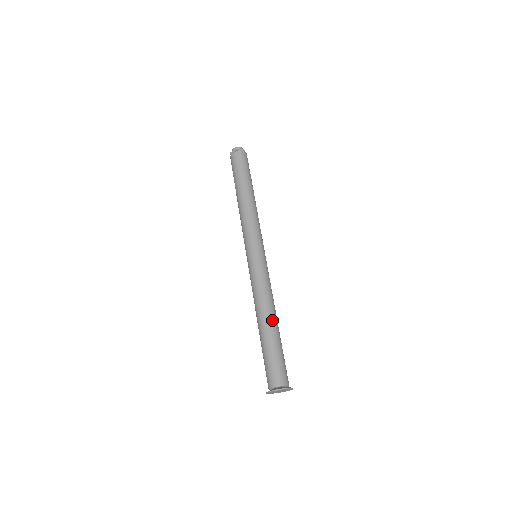
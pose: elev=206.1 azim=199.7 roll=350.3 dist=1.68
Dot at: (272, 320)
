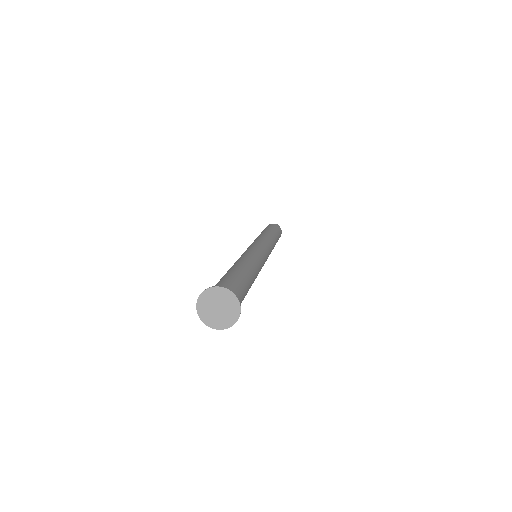
Dot at: (242, 265)
